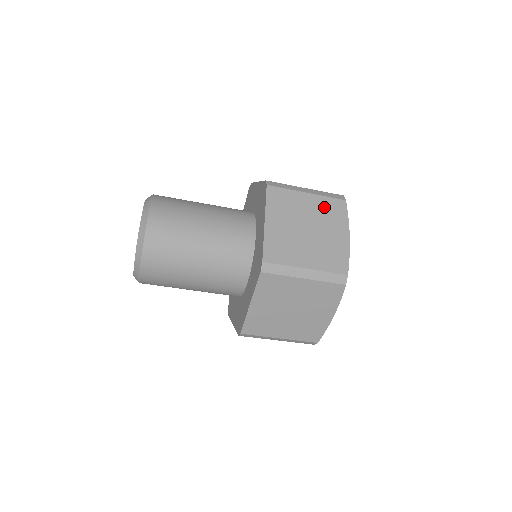
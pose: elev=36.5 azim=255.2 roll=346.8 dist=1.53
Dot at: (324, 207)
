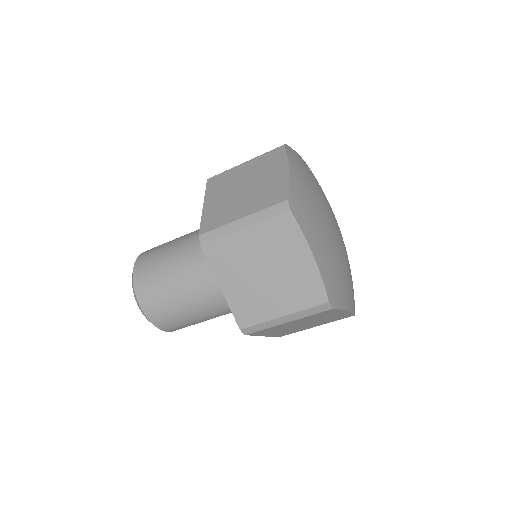
Dot at: (270, 236)
